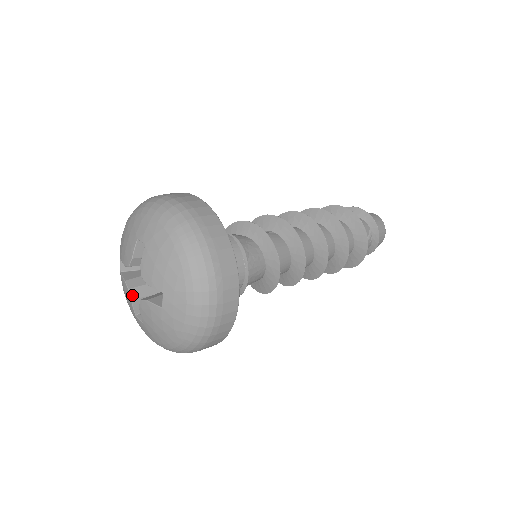
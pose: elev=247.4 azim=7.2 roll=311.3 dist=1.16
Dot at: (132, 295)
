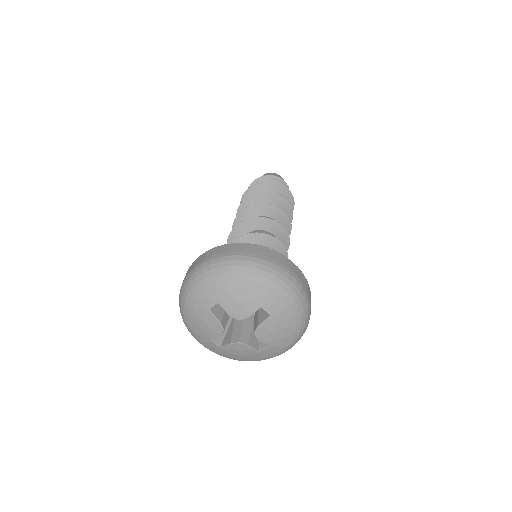
Dot at: (244, 343)
